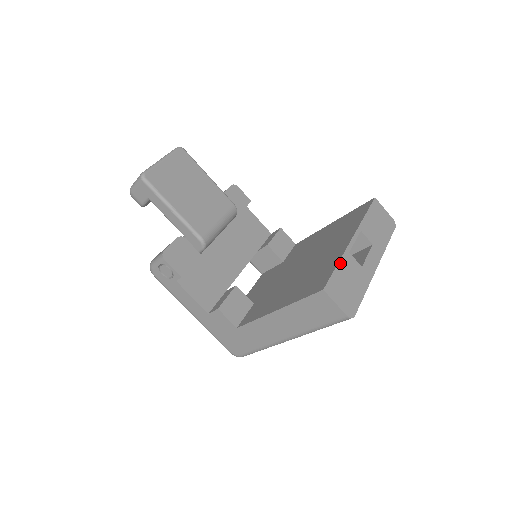
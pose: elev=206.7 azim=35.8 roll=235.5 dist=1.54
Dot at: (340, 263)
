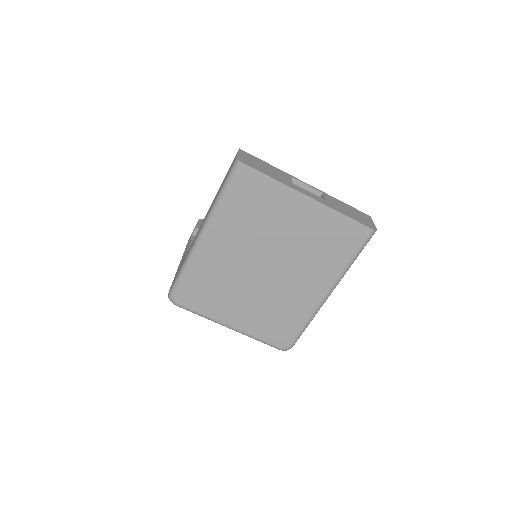
Dot at: (274, 167)
